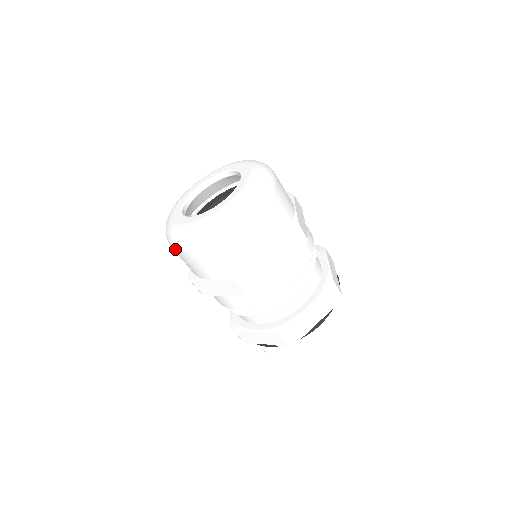
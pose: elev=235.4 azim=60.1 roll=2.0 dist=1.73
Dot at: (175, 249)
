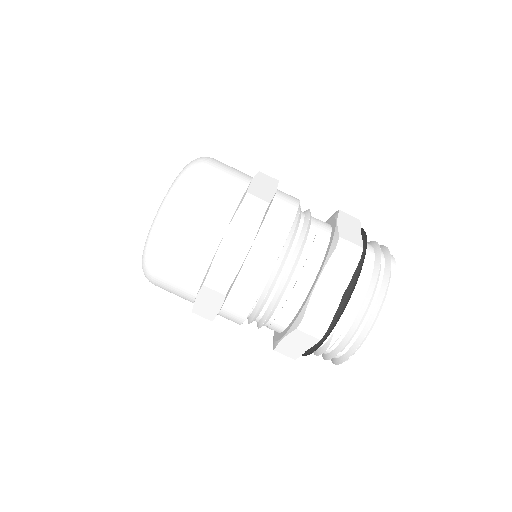
Dot at: occluded
